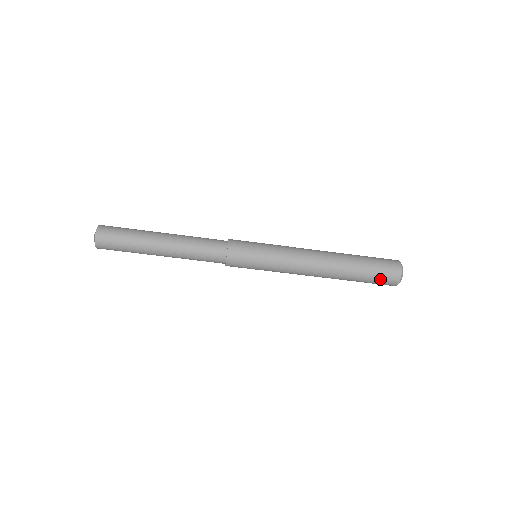
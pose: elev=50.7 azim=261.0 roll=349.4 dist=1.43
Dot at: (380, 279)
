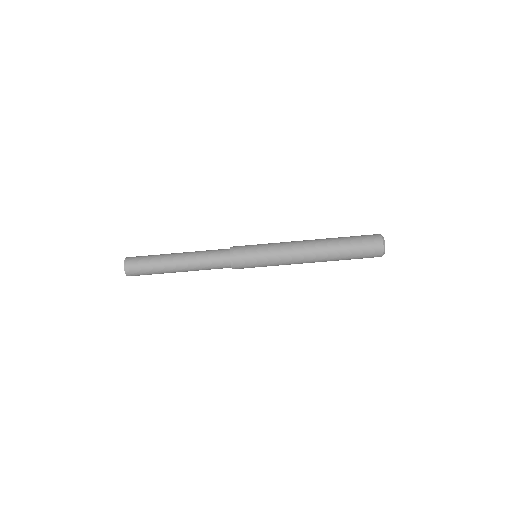
Dot at: (366, 250)
